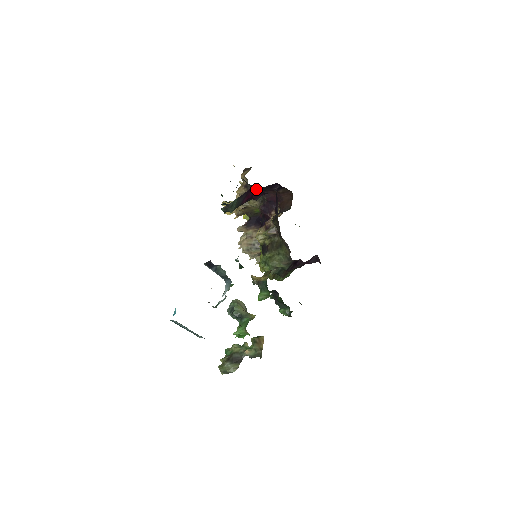
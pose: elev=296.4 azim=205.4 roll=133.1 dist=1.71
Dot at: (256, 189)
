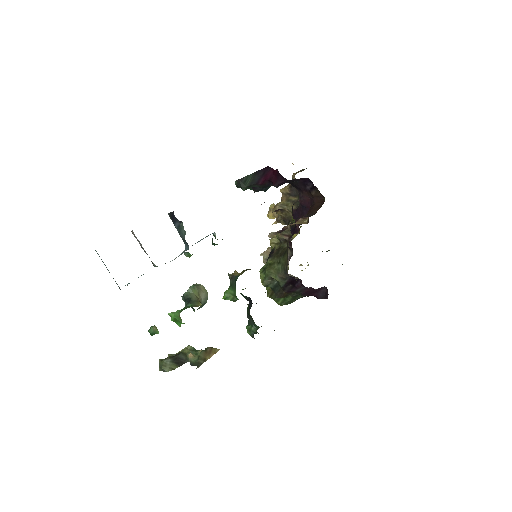
Dot at: occluded
